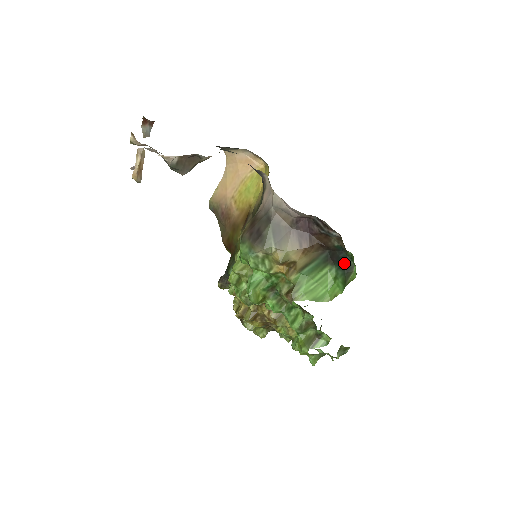
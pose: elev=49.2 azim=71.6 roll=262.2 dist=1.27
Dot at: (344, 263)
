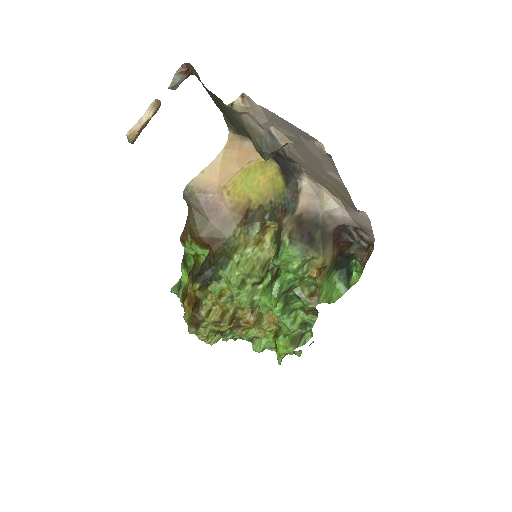
Dot at: (347, 269)
